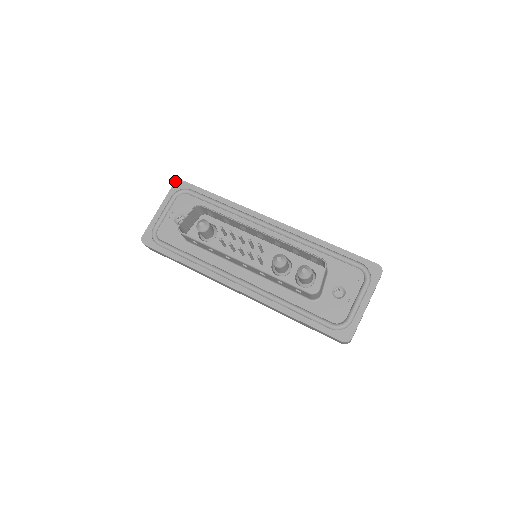
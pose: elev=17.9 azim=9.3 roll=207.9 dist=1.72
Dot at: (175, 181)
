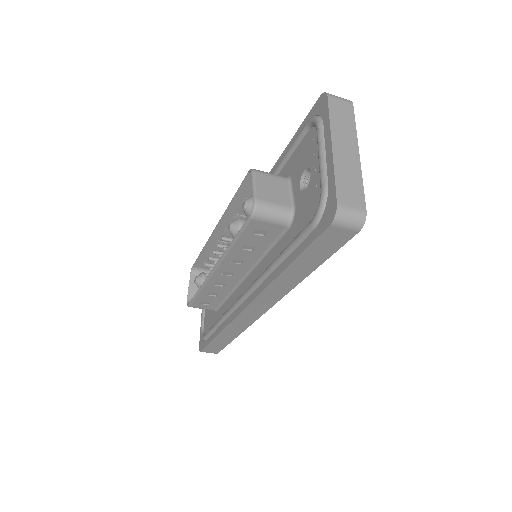
Dot at: occluded
